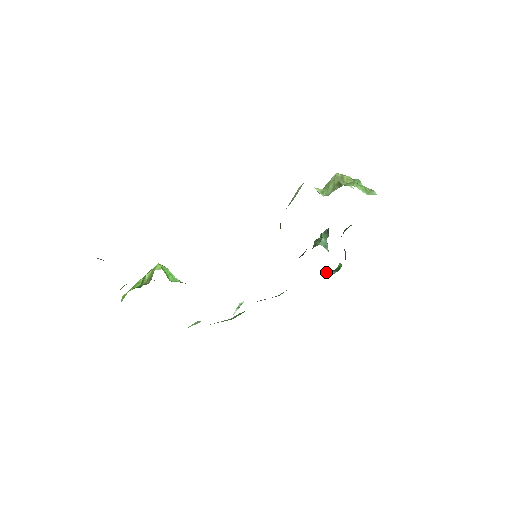
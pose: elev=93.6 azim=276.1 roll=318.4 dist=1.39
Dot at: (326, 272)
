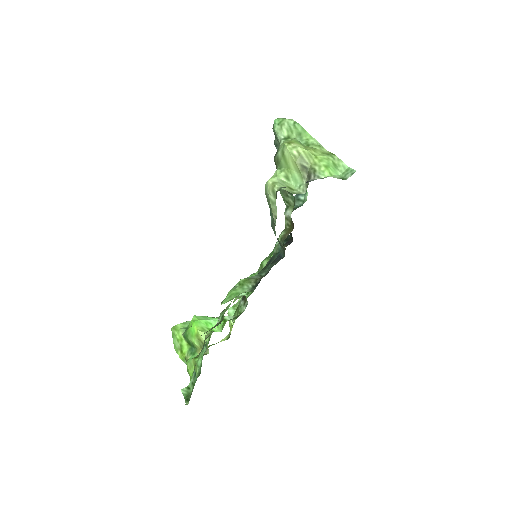
Dot at: occluded
